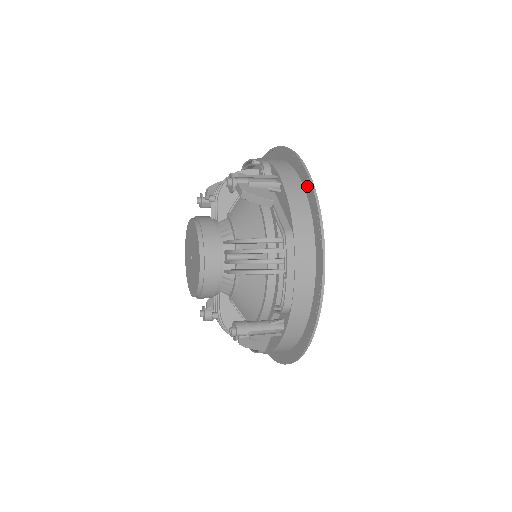
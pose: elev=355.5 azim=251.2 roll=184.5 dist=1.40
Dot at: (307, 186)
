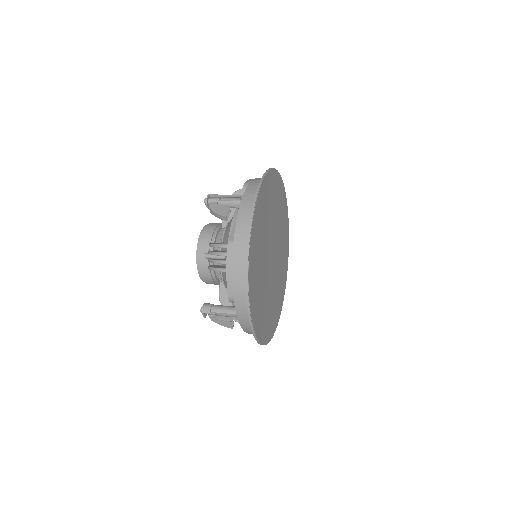
Dot at: occluded
